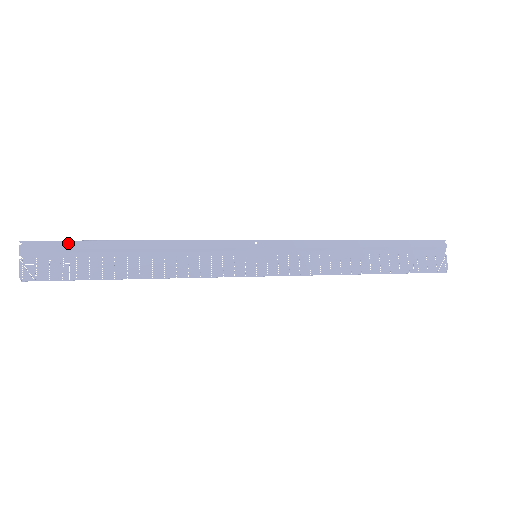
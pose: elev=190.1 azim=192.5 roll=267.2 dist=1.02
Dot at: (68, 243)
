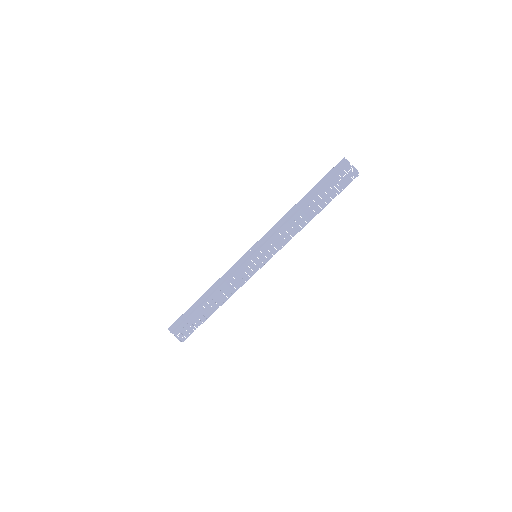
Dot at: (183, 316)
